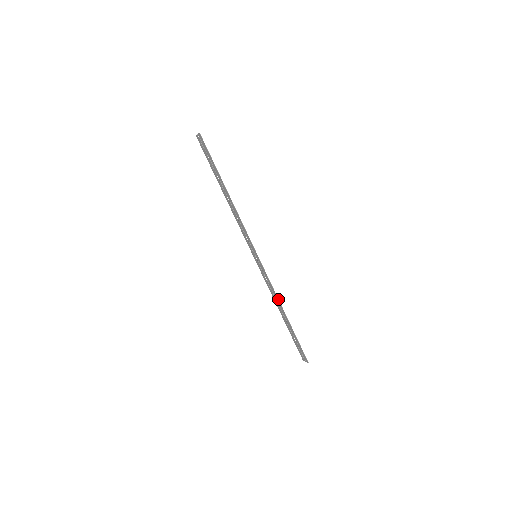
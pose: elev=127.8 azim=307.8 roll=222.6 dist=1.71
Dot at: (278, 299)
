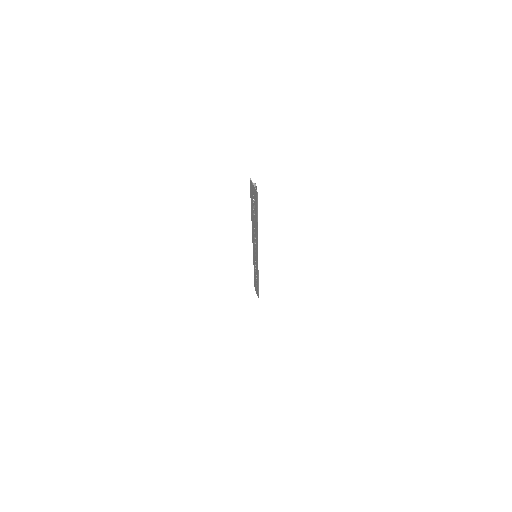
Dot at: (258, 278)
